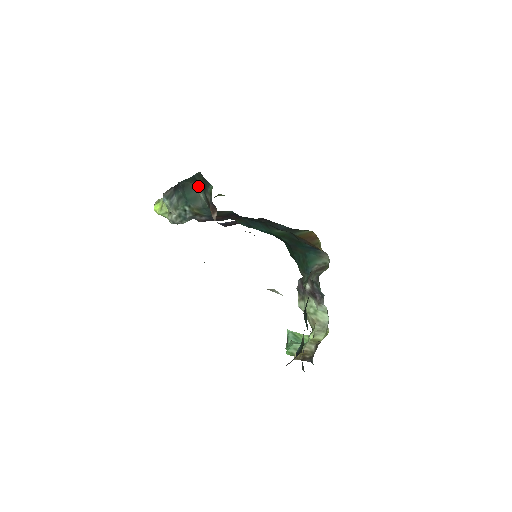
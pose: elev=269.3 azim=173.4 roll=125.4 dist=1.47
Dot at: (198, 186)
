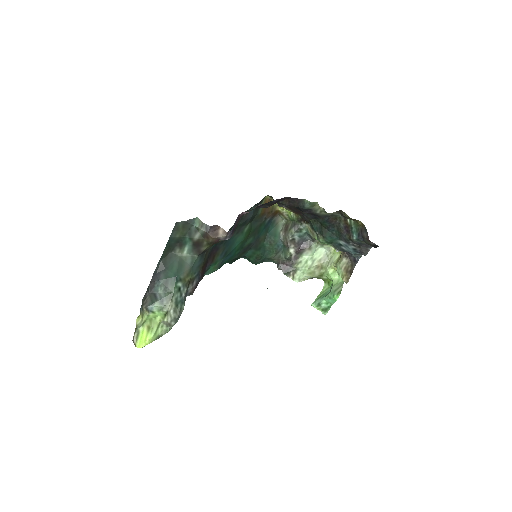
Dot at: (176, 248)
